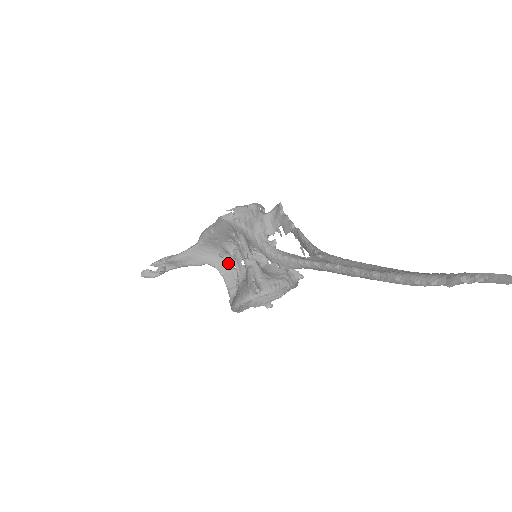
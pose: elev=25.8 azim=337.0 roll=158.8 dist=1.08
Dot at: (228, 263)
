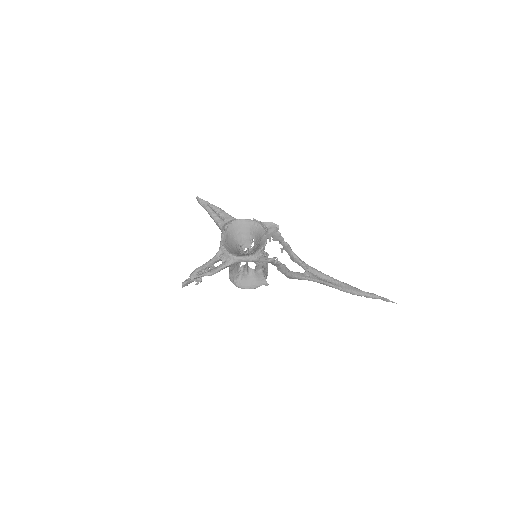
Dot at: occluded
